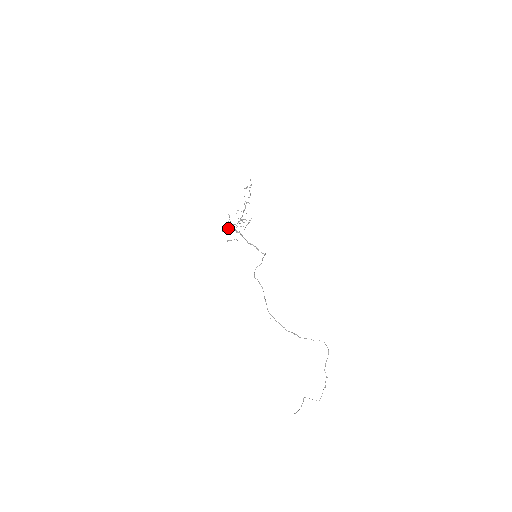
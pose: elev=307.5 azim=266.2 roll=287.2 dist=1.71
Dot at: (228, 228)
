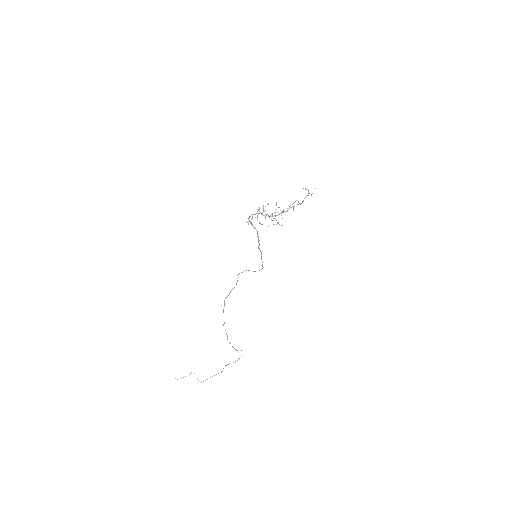
Dot at: occluded
